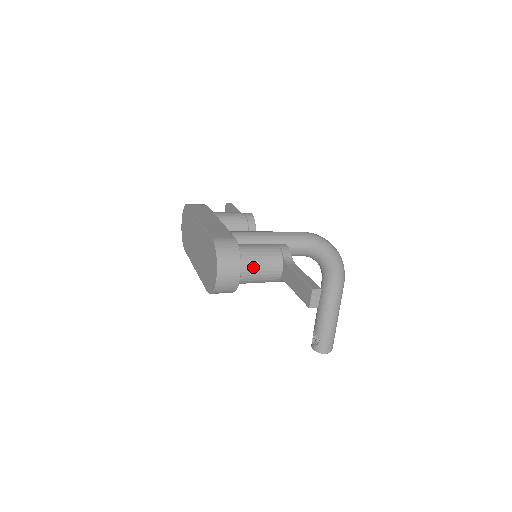
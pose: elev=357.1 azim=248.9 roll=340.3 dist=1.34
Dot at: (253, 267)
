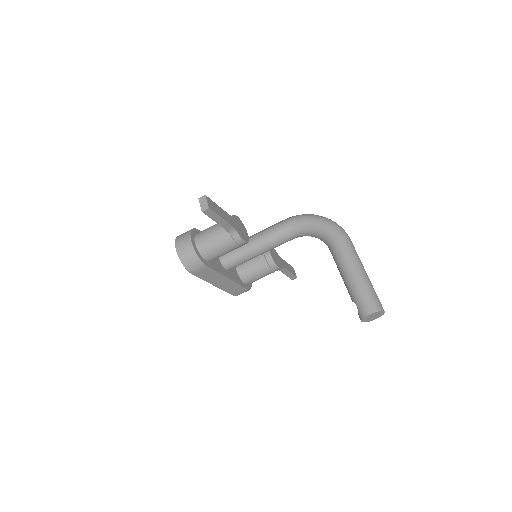
Dot at: (204, 235)
